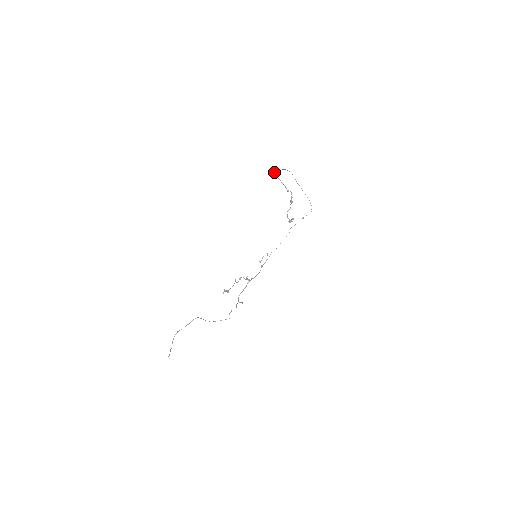
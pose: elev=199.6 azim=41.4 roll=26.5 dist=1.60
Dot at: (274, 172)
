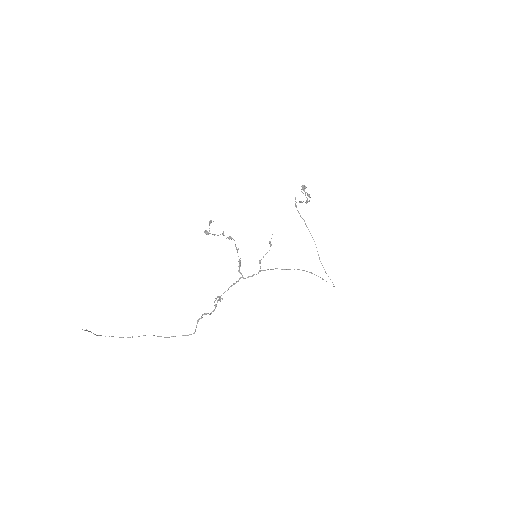
Dot at: (295, 204)
